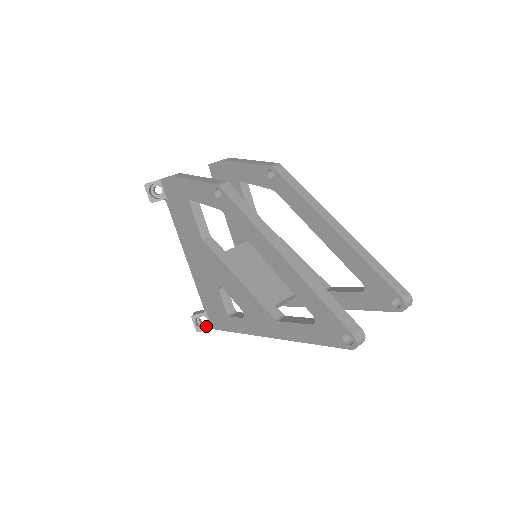
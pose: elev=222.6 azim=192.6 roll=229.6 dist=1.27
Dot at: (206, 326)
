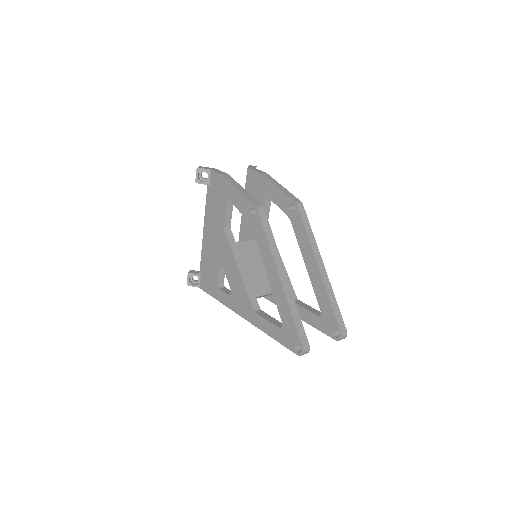
Dot at: (195, 283)
